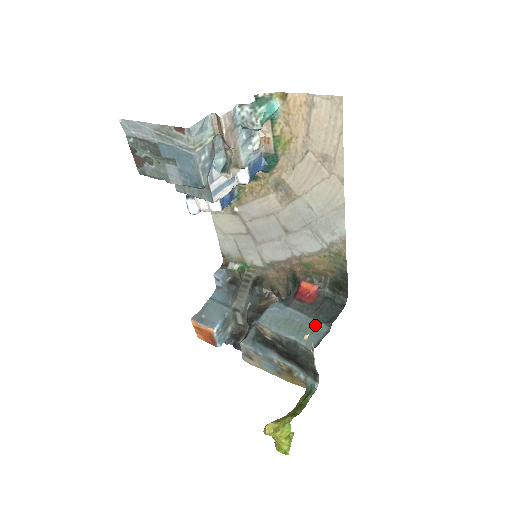
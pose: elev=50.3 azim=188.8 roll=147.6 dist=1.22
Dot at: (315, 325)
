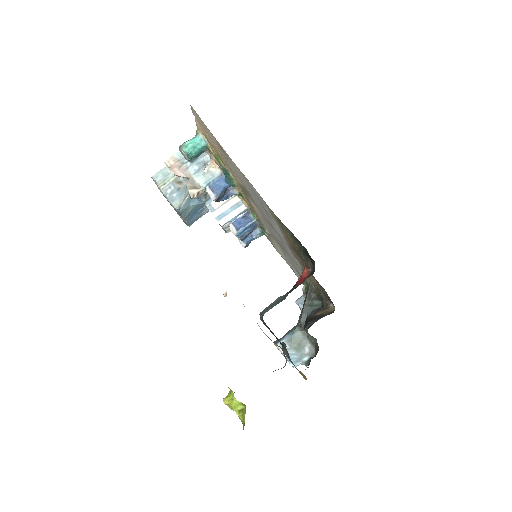
Dot at: (283, 298)
